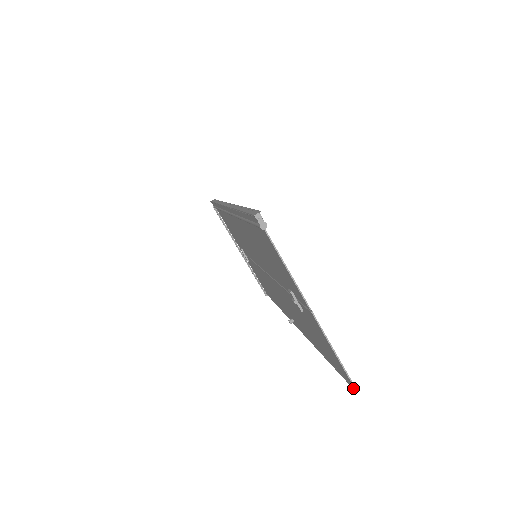
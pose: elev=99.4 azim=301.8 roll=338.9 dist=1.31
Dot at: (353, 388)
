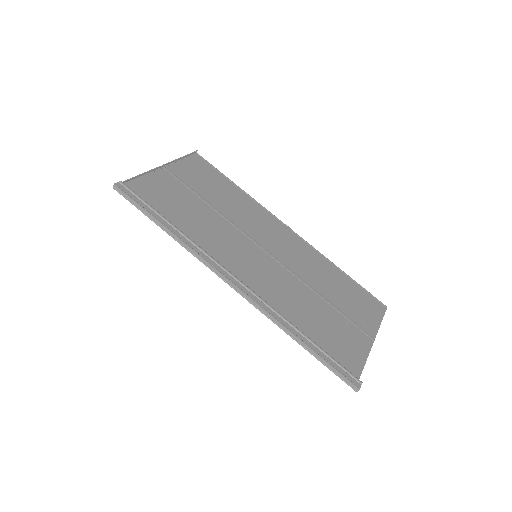
Dot at: (384, 306)
